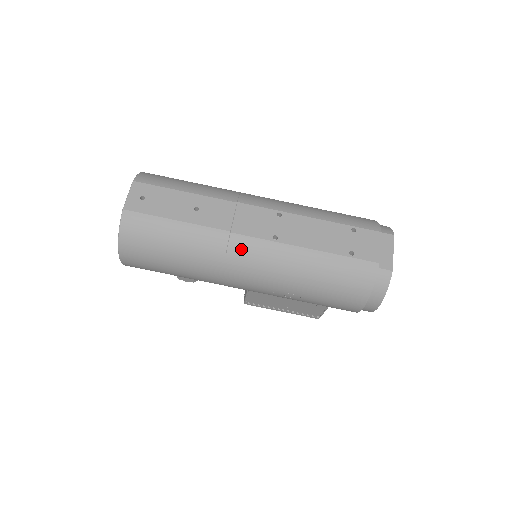
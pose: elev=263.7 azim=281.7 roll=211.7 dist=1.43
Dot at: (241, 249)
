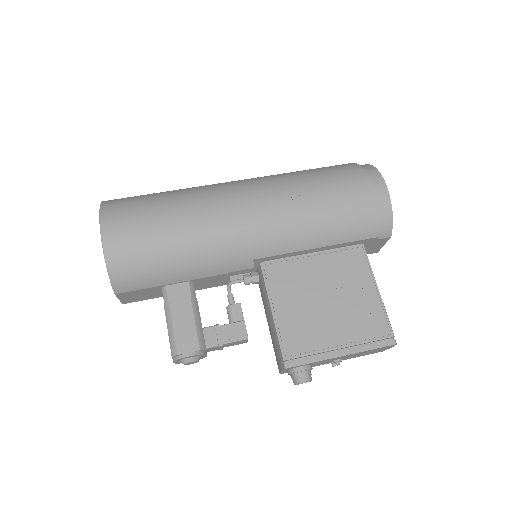
Dot at: (226, 183)
